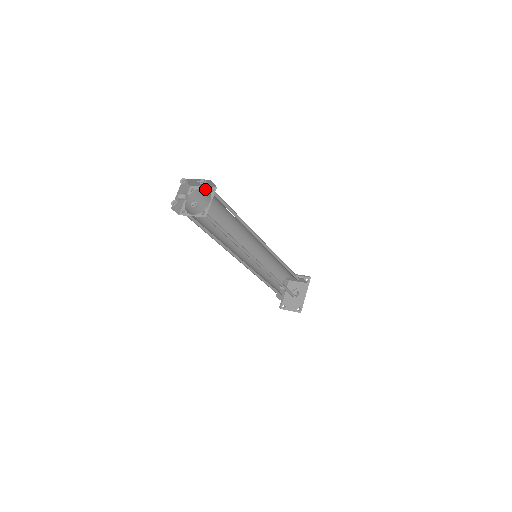
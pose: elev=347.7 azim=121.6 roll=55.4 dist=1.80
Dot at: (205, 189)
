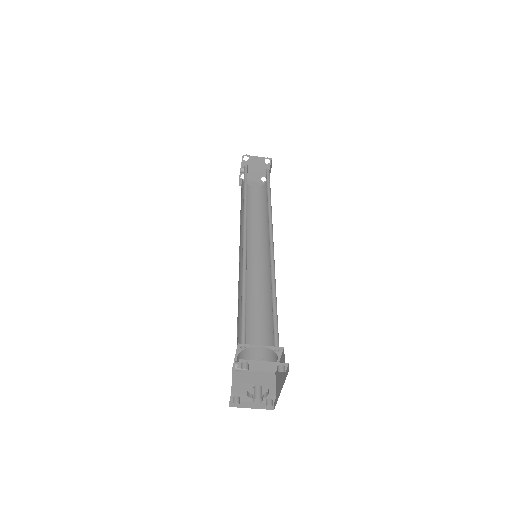
Dot at: (254, 188)
